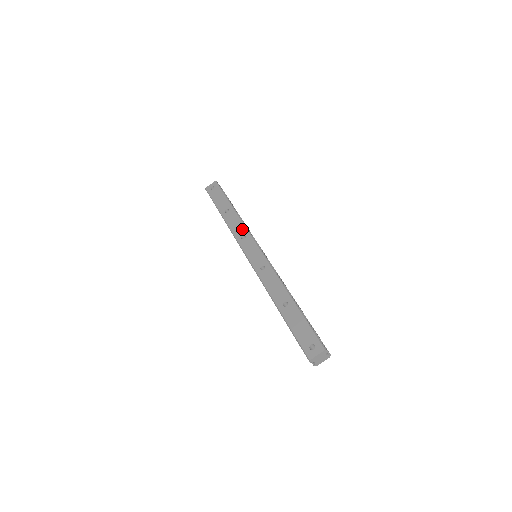
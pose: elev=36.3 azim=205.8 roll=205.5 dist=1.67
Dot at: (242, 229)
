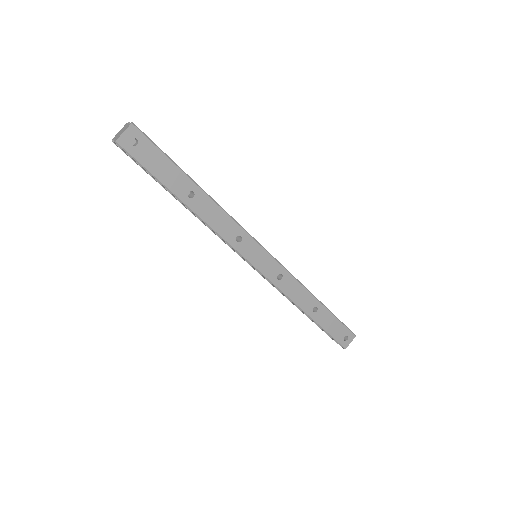
Dot at: (232, 226)
